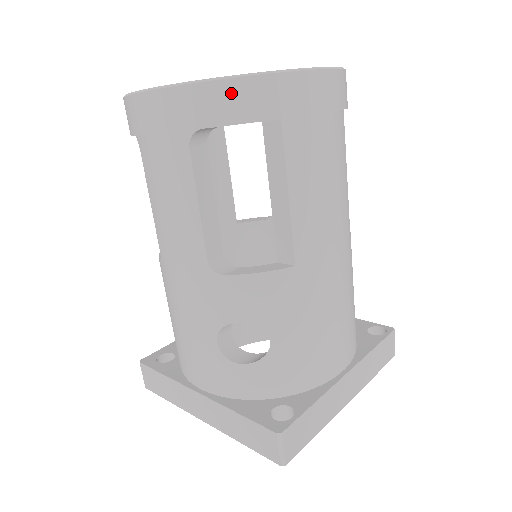
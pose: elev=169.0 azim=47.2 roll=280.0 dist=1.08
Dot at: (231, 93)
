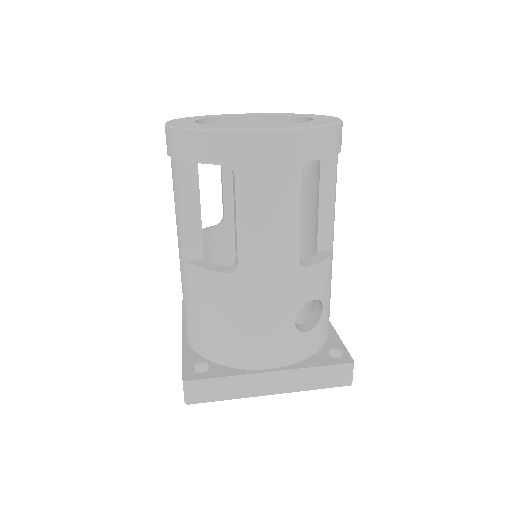
Dot at: (330, 136)
